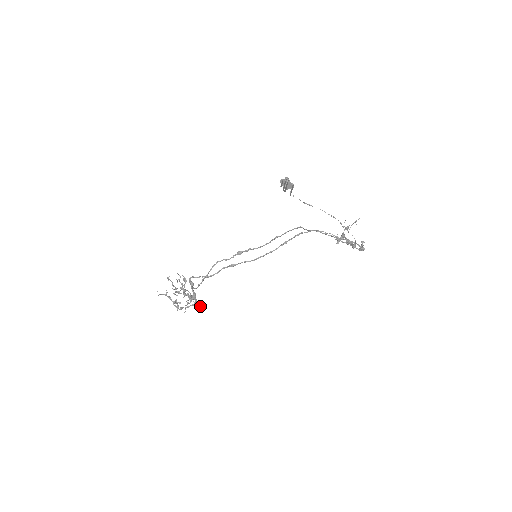
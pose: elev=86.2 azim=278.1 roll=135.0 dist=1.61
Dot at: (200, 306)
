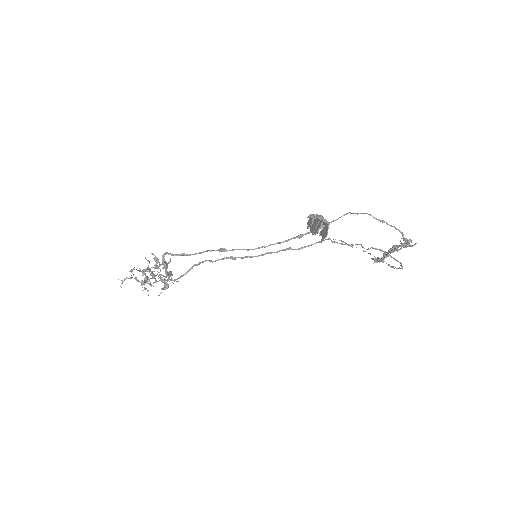
Dot at: (178, 281)
